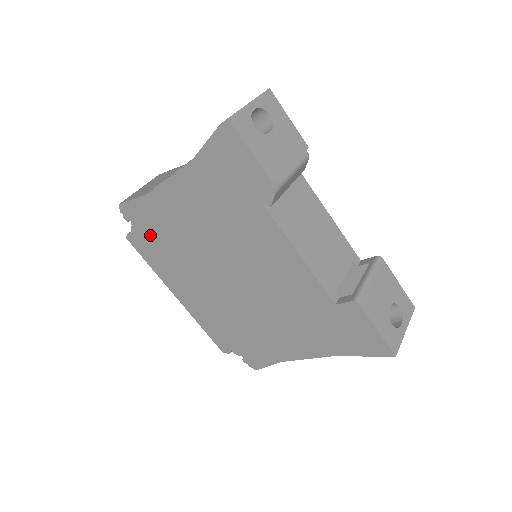
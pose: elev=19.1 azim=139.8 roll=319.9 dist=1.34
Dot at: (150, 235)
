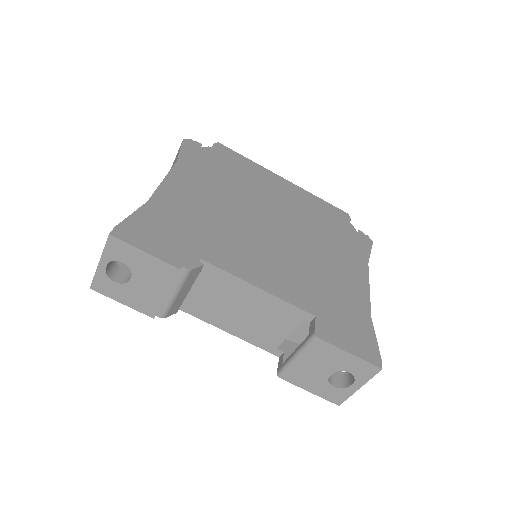
Dot at: occluded
